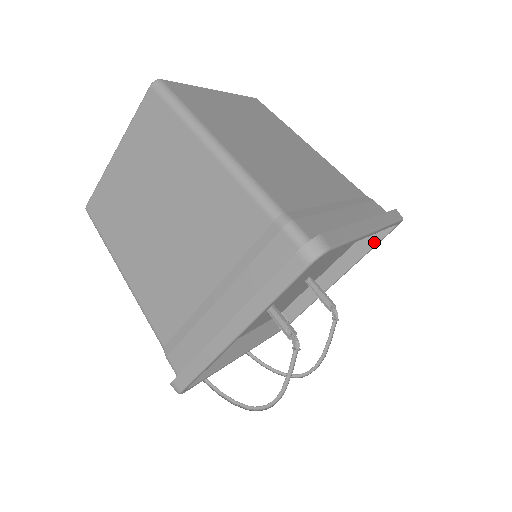
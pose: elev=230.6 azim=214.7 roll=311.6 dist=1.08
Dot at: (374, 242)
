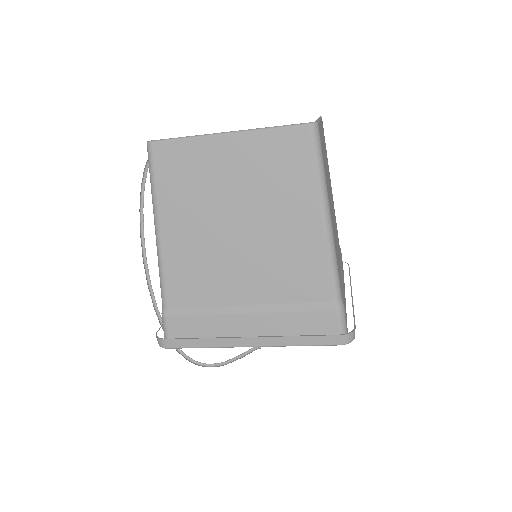
Dot at: occluded
